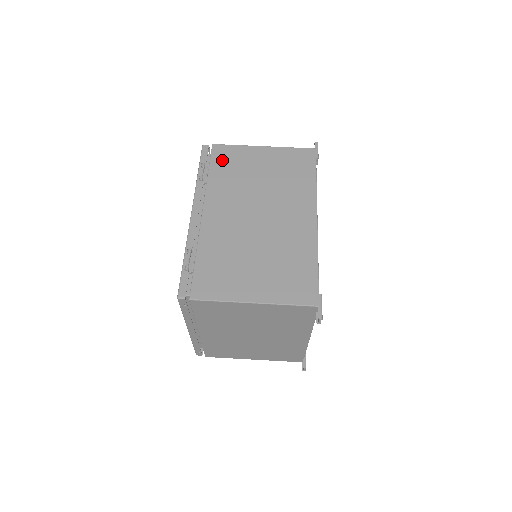
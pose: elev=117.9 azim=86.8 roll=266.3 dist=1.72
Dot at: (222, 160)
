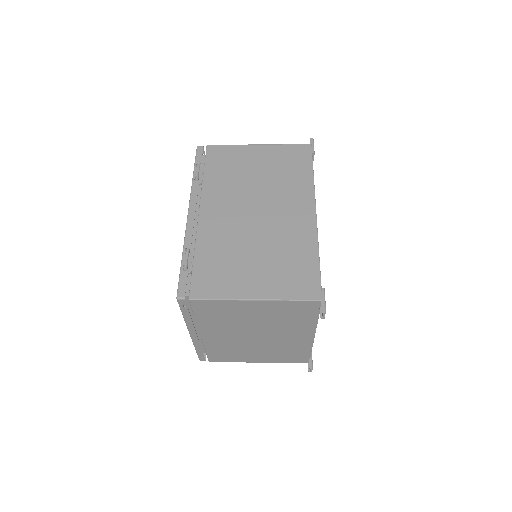
Dot at: (217, 160)
